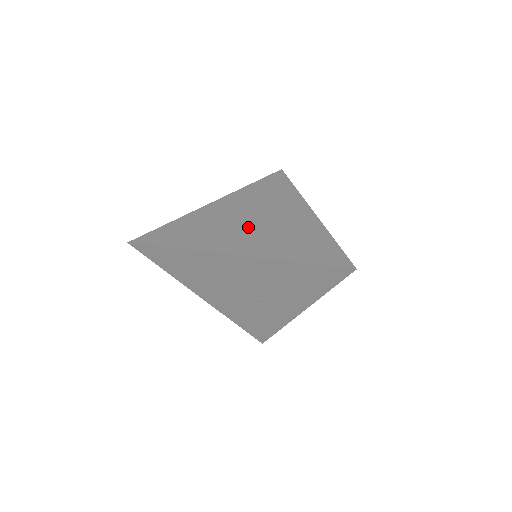
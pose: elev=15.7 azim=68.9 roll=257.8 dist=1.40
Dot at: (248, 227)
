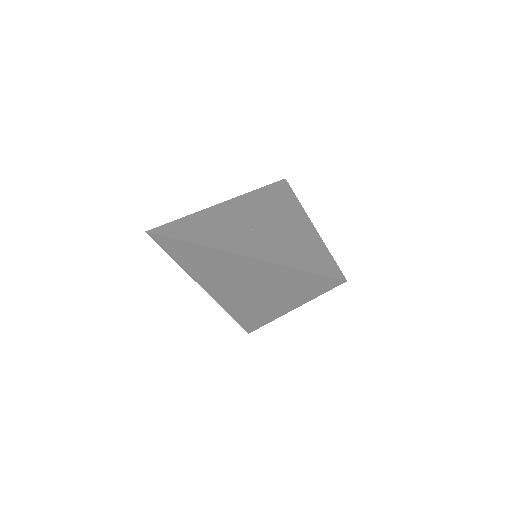
Dot at: (254, 231)
